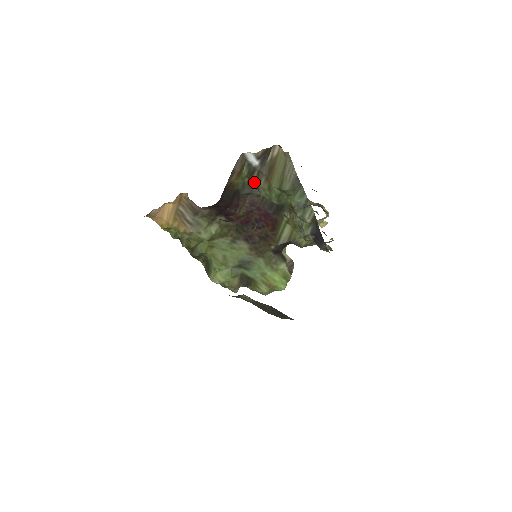
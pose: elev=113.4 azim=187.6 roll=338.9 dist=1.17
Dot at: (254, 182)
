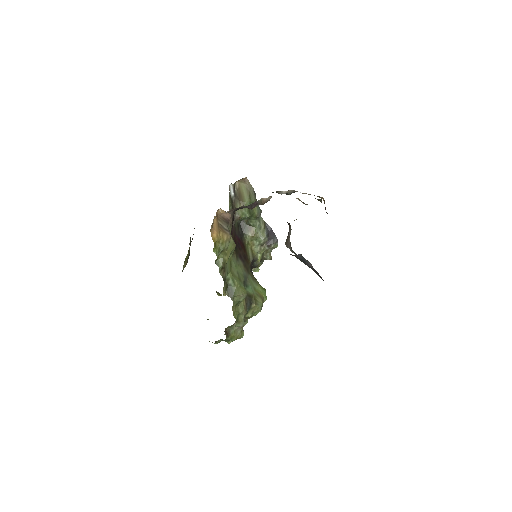
Dot at: (234, 208)
